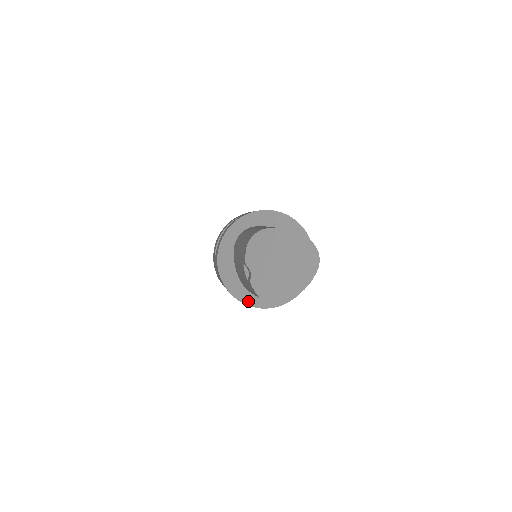
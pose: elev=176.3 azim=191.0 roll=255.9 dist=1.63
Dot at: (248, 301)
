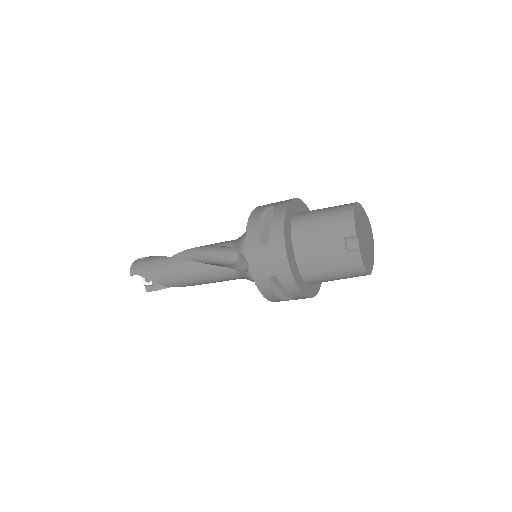
Dot at: (304, 290)
